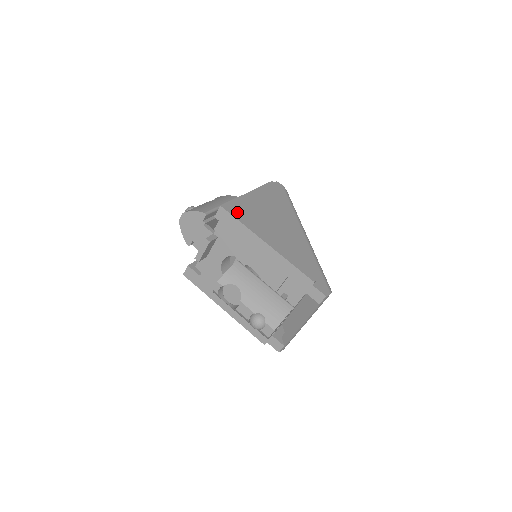
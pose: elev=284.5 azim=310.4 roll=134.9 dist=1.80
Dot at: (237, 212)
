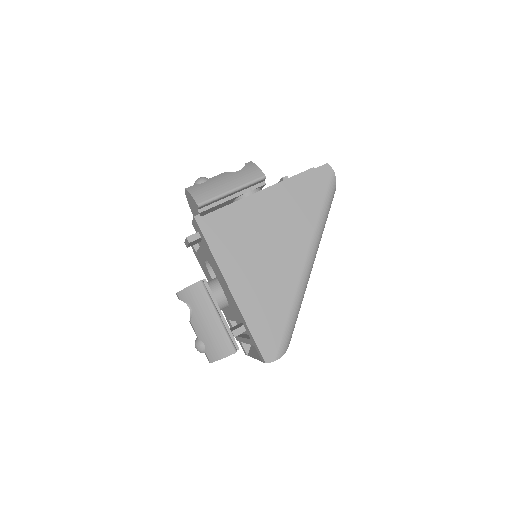
Dot at: (214, 230)
